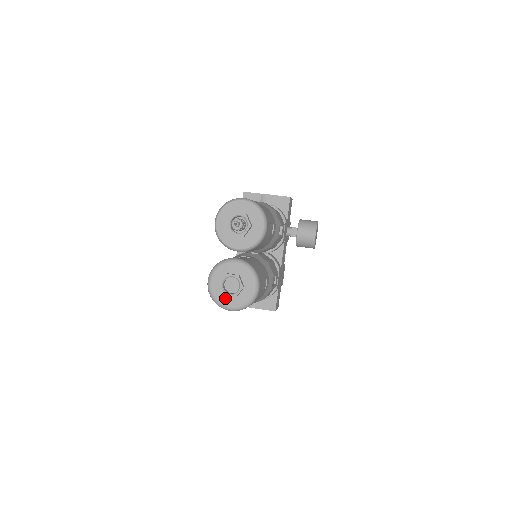
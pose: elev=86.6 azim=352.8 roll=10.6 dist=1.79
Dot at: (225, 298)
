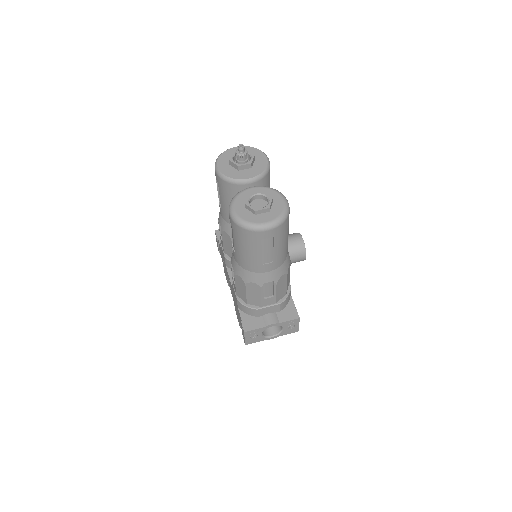
Dot at: (257, 217)
